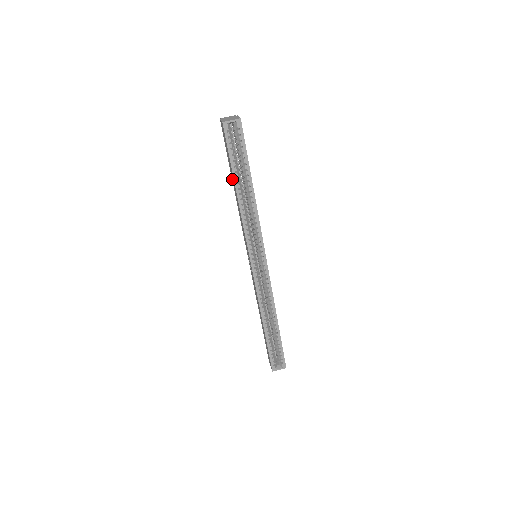
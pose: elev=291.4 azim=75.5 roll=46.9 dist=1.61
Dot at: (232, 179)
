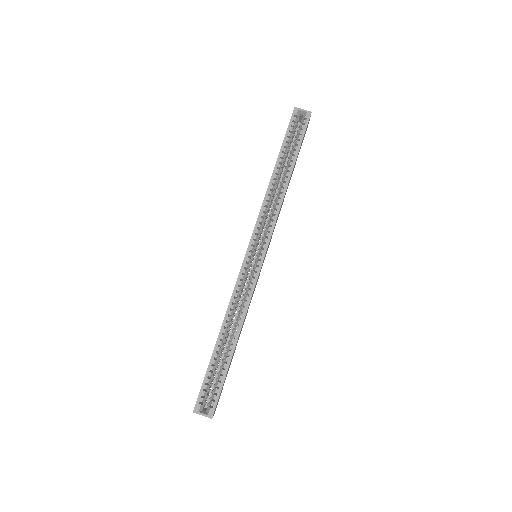
Dot at: occluded
